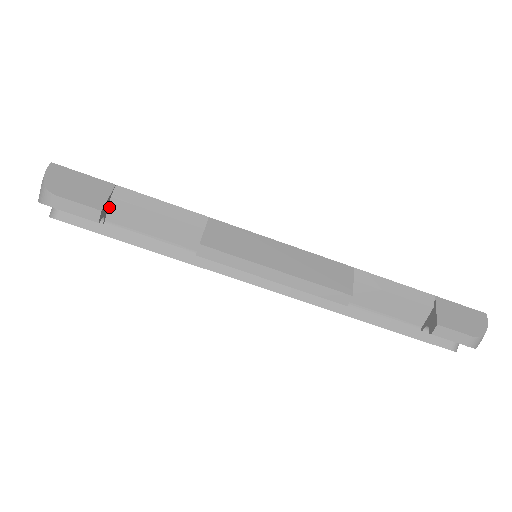
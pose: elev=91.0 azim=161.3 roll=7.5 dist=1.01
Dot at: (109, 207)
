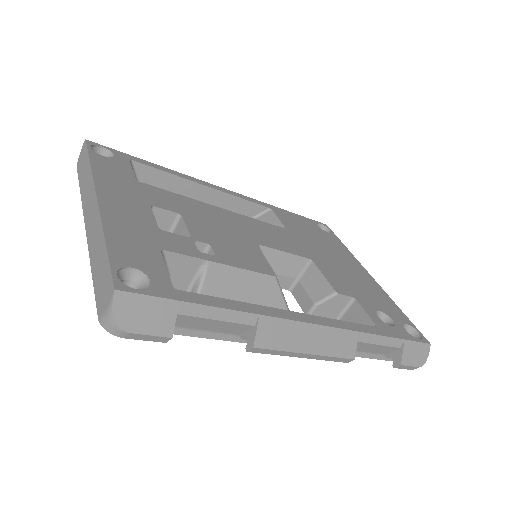
Dot at: occluded
